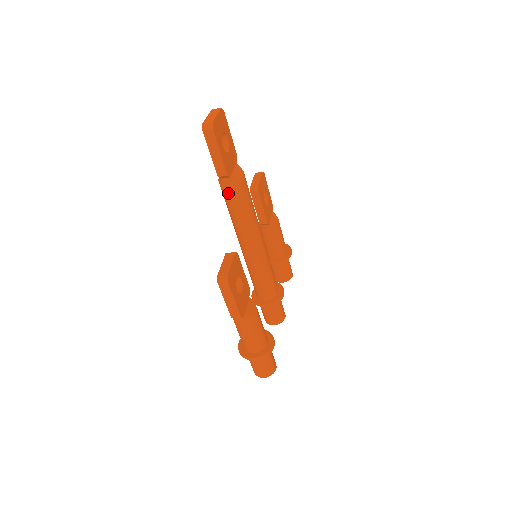
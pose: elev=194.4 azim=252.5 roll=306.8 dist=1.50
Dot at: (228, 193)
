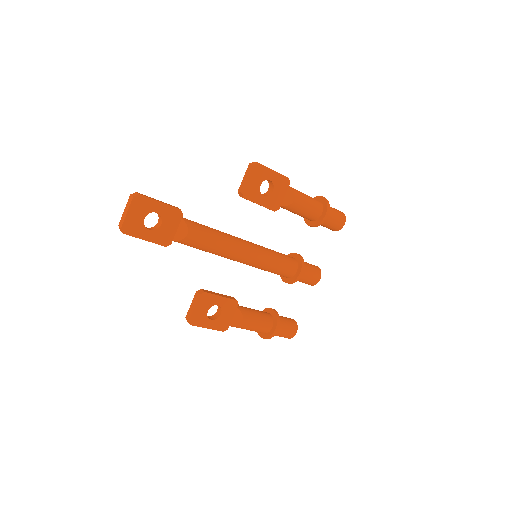
Dot at: occluded
